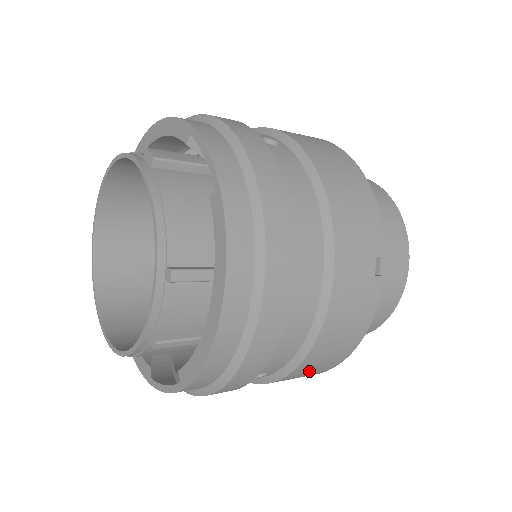
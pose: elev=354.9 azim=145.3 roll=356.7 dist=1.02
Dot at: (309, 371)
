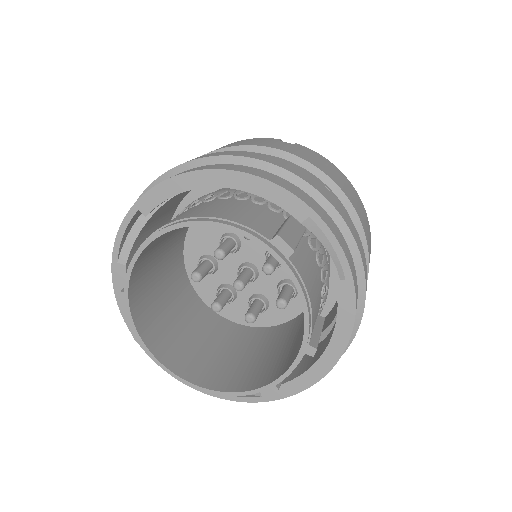
Dot at: occluded
